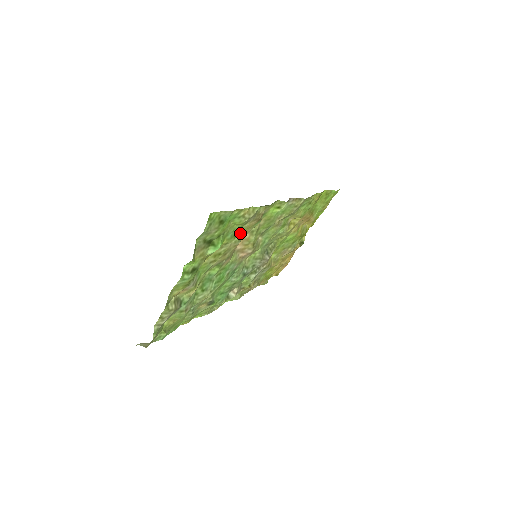
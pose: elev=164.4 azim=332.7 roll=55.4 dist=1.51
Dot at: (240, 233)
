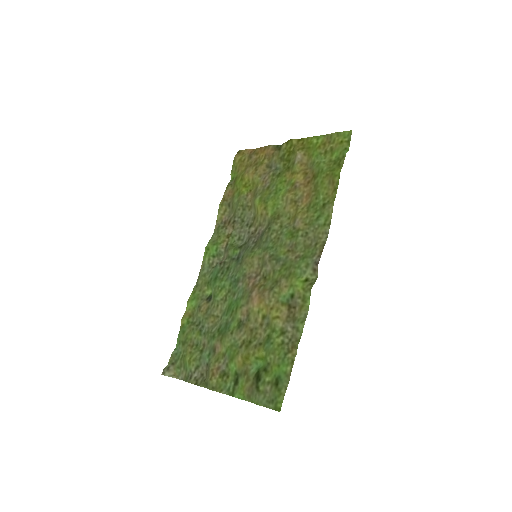
Dot at: (272, 328)
